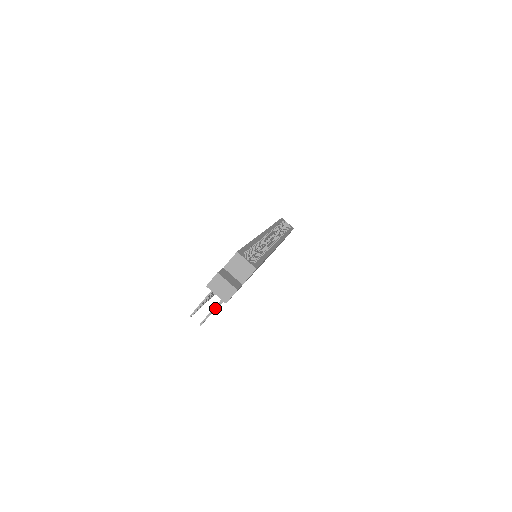
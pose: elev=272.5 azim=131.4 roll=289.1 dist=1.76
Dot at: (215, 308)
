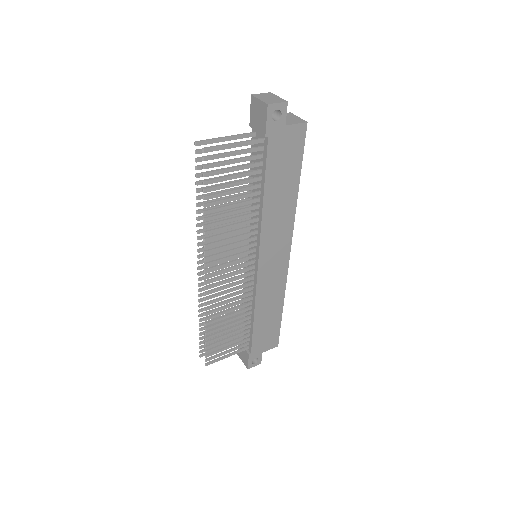
Dot at: (234, 143)
